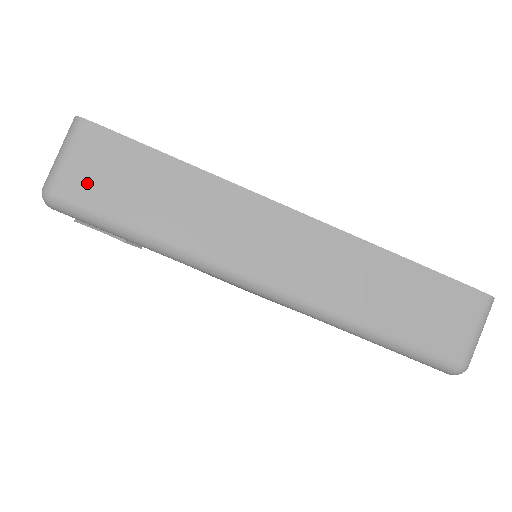
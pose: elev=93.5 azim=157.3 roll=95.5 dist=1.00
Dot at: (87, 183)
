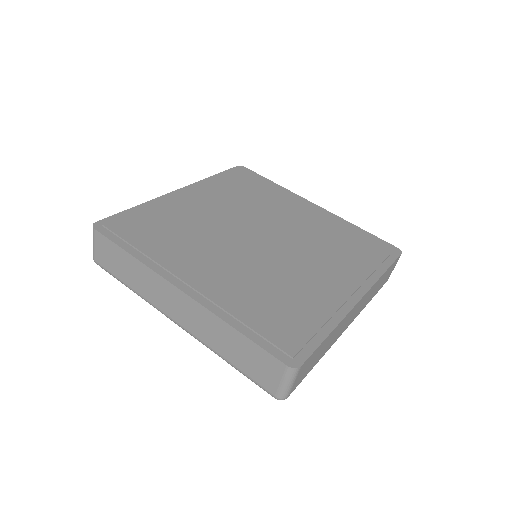
Dot at: (300, 379)
